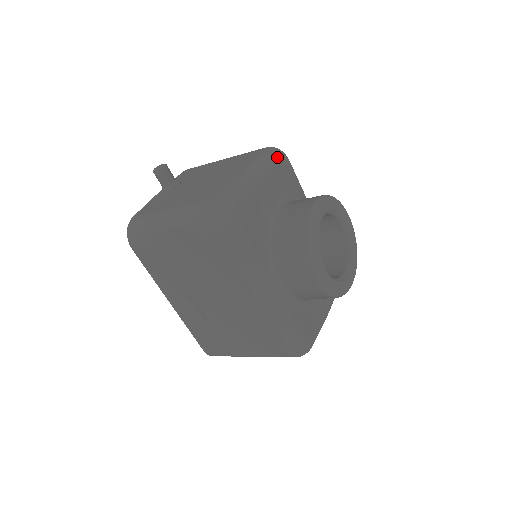
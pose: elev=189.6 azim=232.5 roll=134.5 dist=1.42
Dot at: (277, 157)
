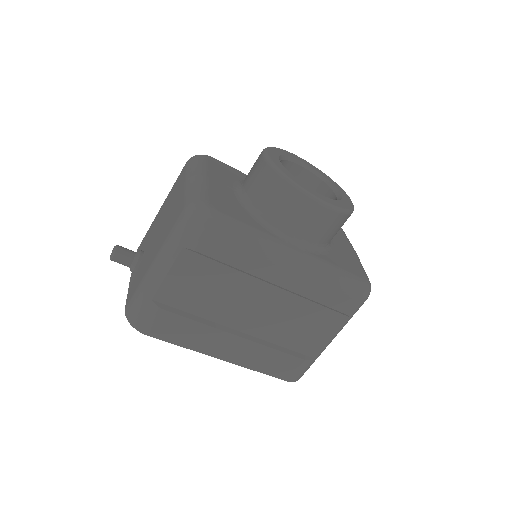
Dot at: (202, 158)
